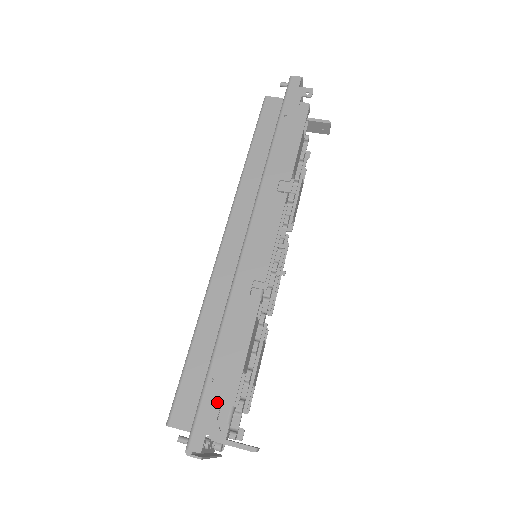
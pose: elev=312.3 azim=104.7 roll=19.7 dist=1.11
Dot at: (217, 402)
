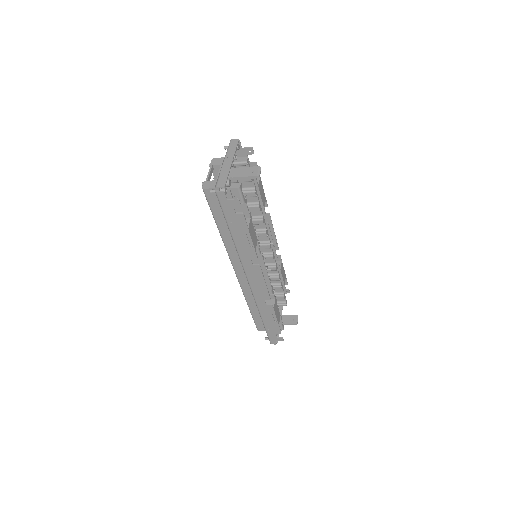
Dot at: occluded
